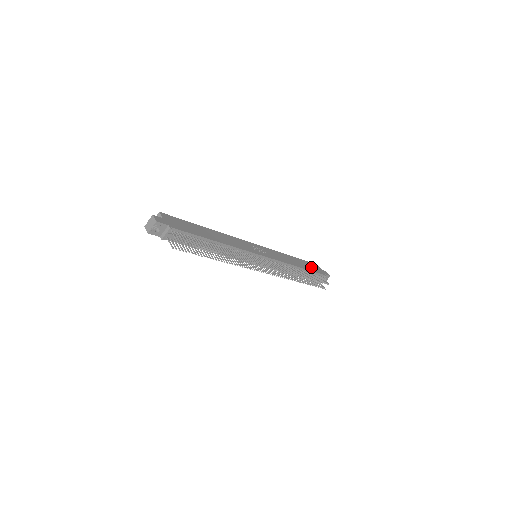
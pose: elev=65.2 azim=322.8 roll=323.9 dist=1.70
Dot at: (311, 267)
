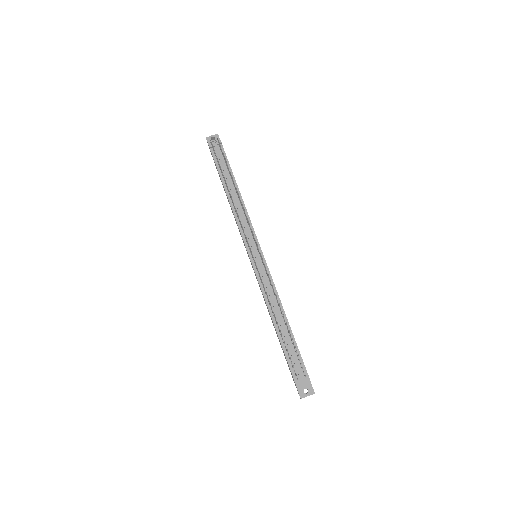
Dot at: occluded
